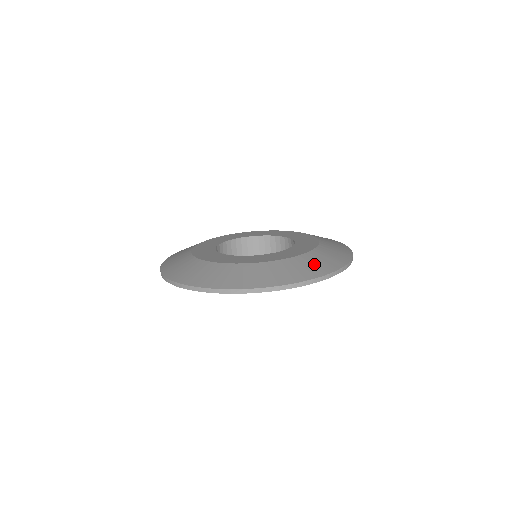
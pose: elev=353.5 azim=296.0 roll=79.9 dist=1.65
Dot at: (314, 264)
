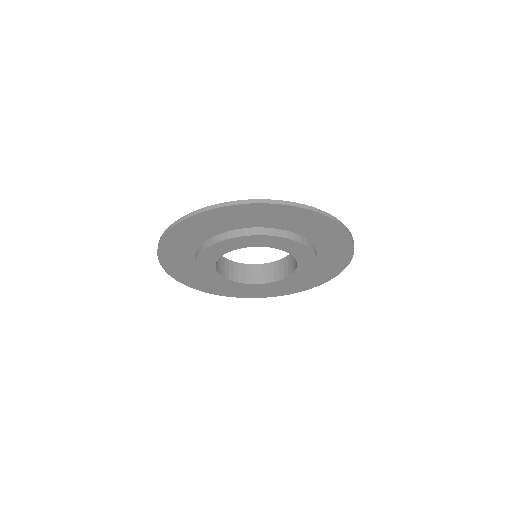
Dot at: occluded
